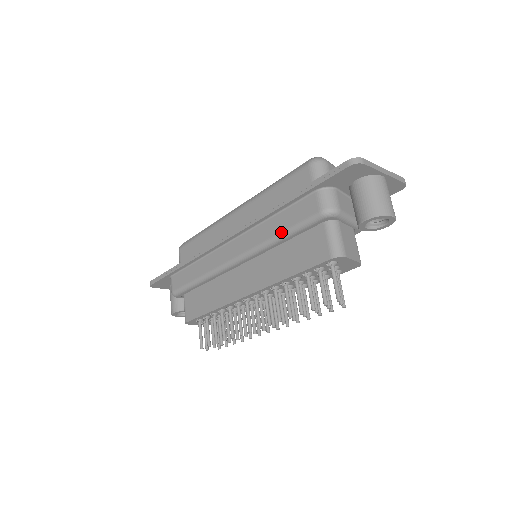
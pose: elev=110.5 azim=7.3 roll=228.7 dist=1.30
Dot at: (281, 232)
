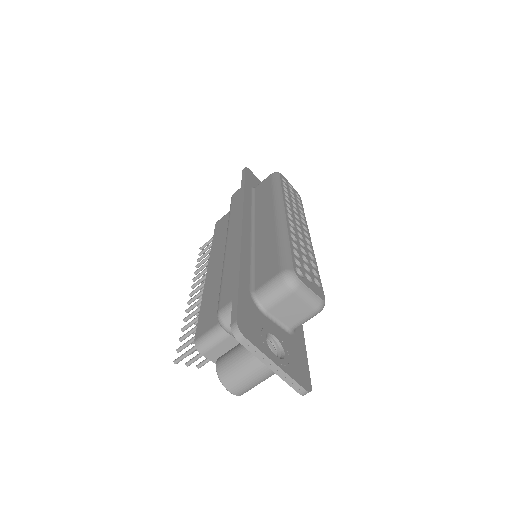
Dot at: (223, 277)
